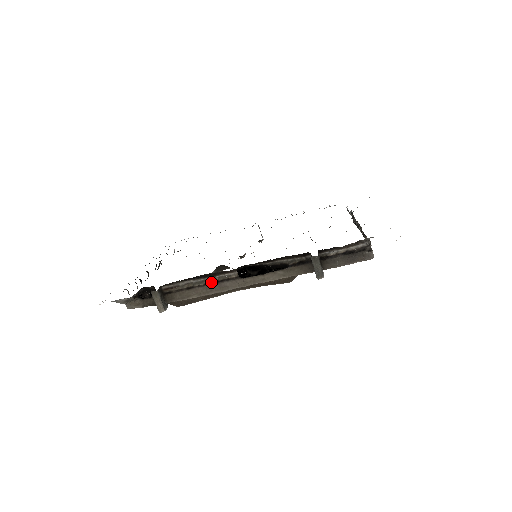
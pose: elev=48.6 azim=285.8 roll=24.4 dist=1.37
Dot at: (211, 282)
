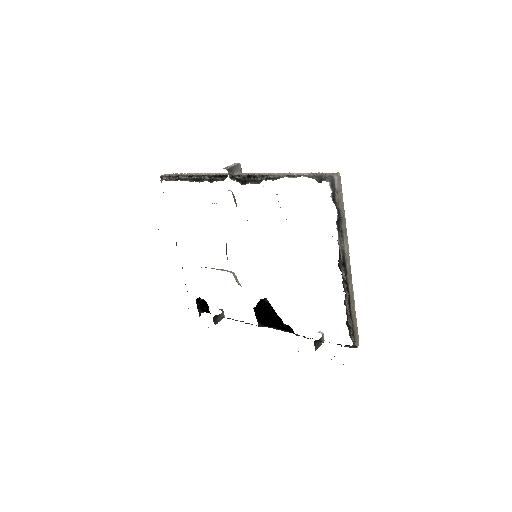
Dot at: (245, 323)
